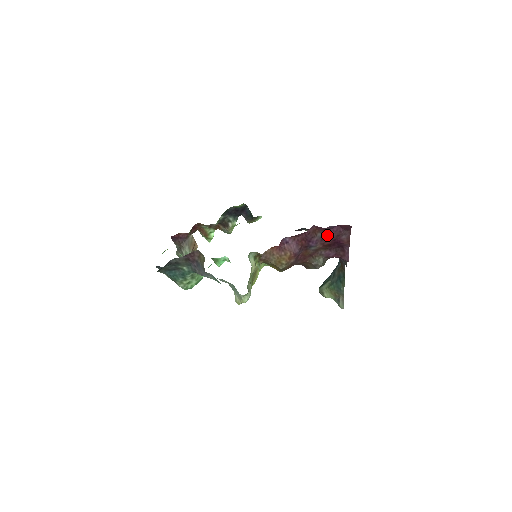
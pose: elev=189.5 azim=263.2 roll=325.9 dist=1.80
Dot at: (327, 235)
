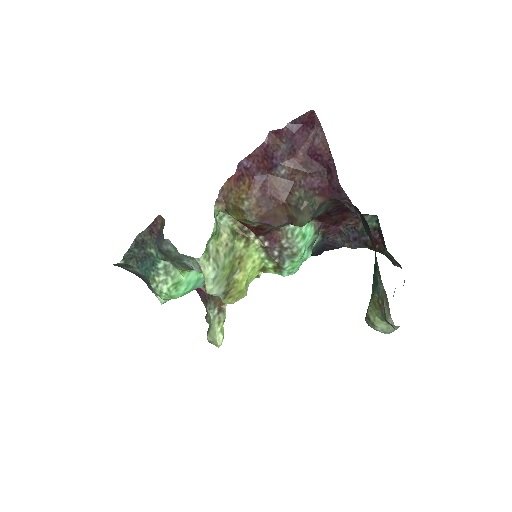
Dot at: (293, 144)
